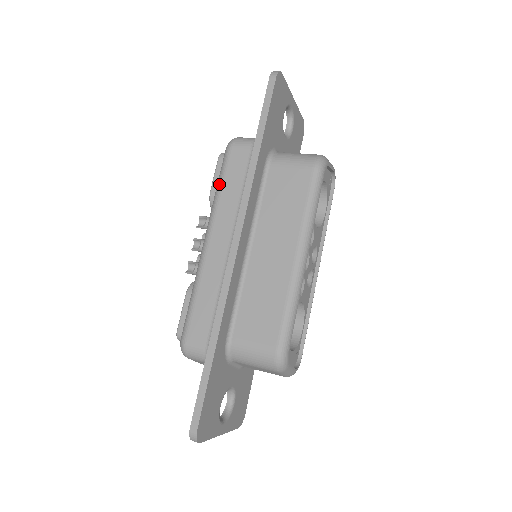
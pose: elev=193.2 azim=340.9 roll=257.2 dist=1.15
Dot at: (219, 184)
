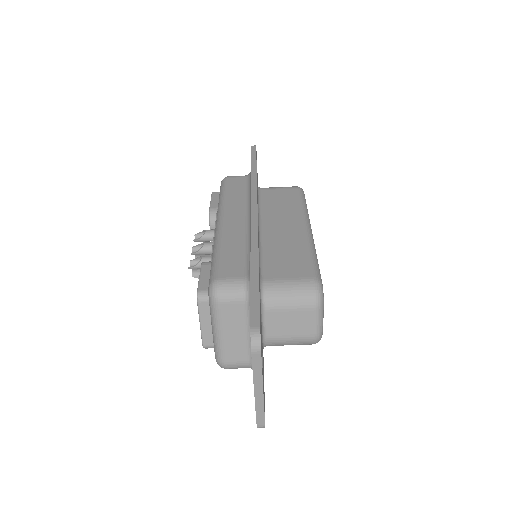
Dot at: (223, 194)
